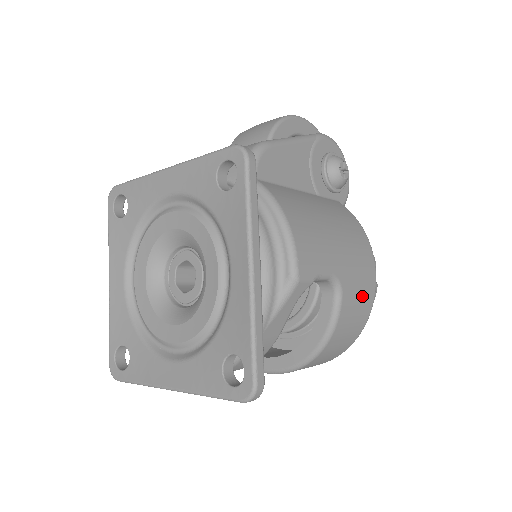
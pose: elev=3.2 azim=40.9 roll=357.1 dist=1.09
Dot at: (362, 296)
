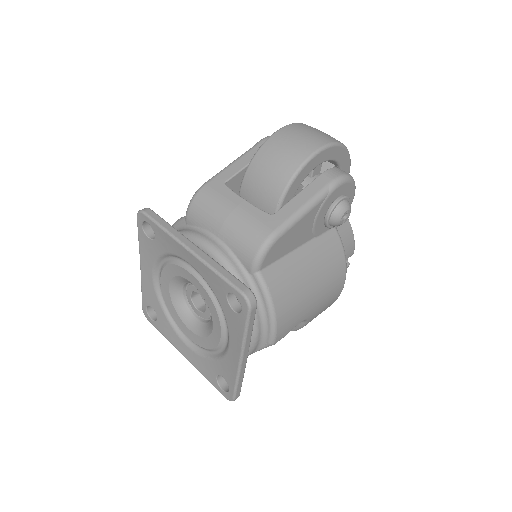
Dot at: (325, 308)
